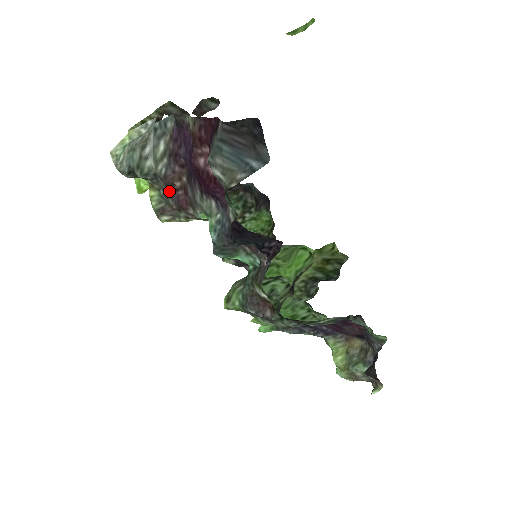
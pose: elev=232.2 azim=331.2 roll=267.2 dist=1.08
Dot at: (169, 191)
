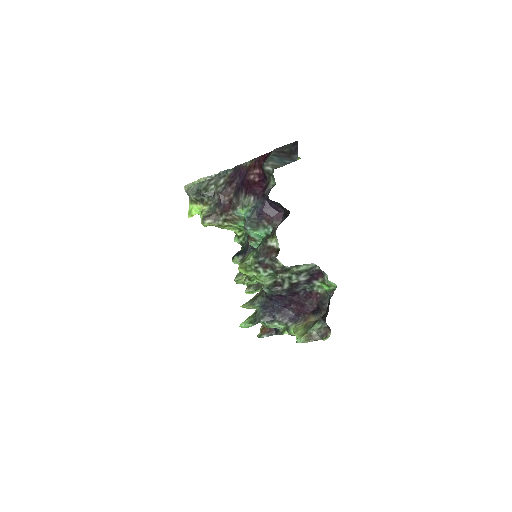
Dot at: (219, 203)
